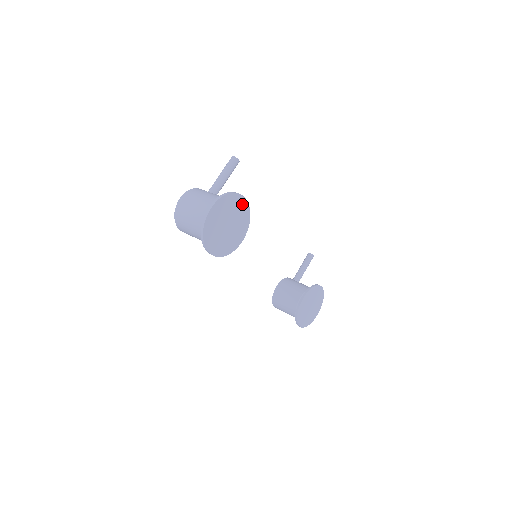
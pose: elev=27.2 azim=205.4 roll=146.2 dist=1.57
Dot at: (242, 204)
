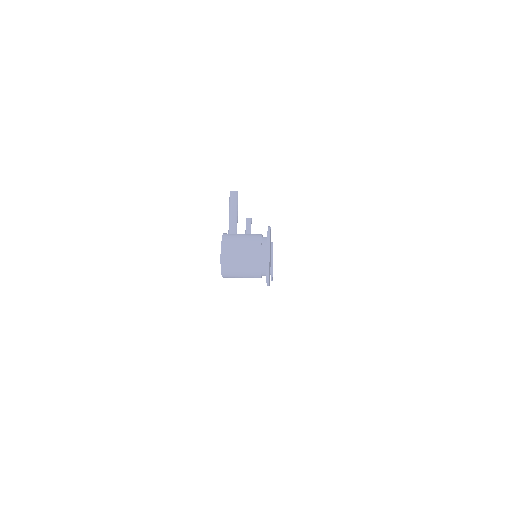
Dot at: occluded
